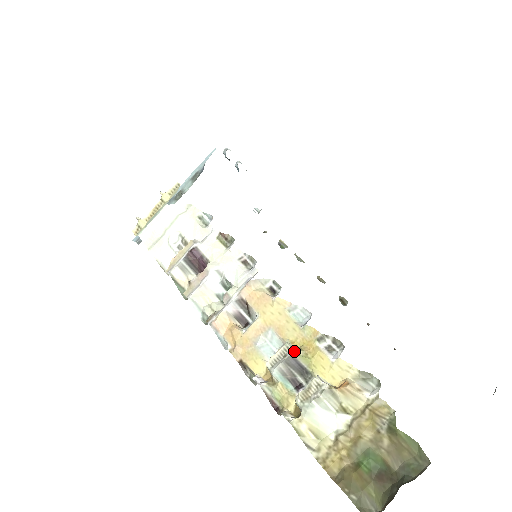
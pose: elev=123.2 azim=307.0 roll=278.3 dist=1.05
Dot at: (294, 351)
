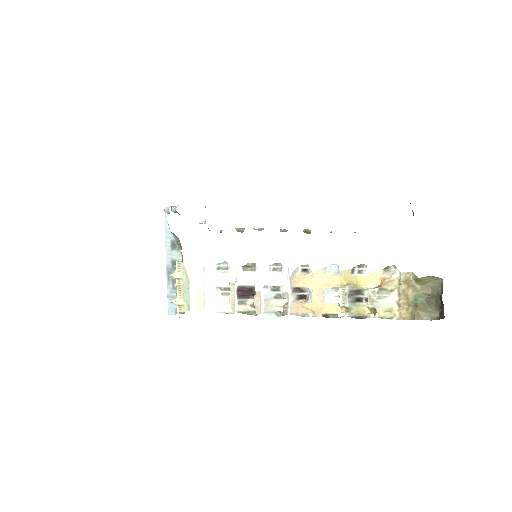
Dot at: (348, 288)
